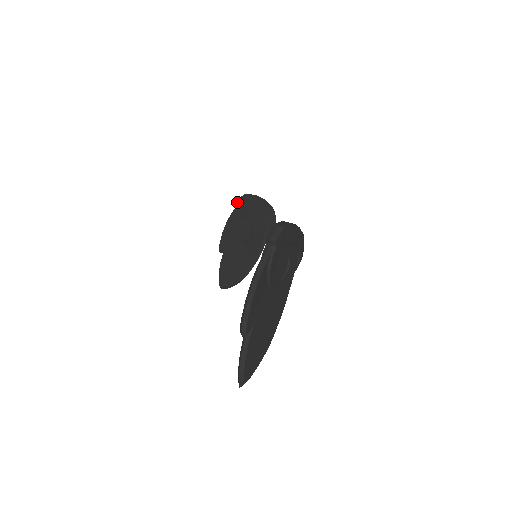
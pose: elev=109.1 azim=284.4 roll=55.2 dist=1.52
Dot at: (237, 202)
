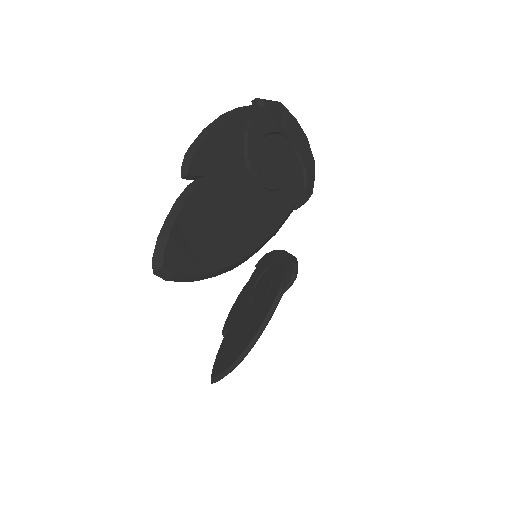
Dot at: (255, 266)
